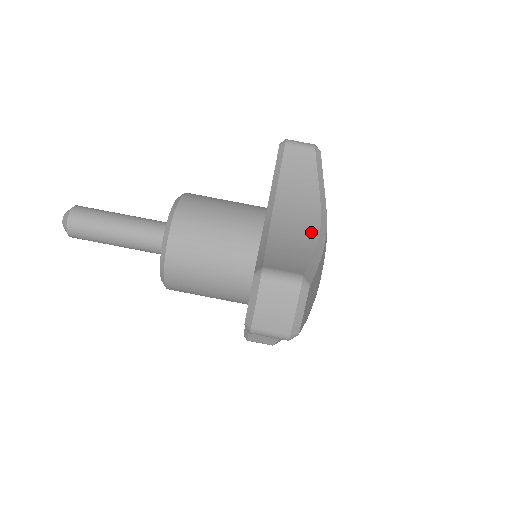
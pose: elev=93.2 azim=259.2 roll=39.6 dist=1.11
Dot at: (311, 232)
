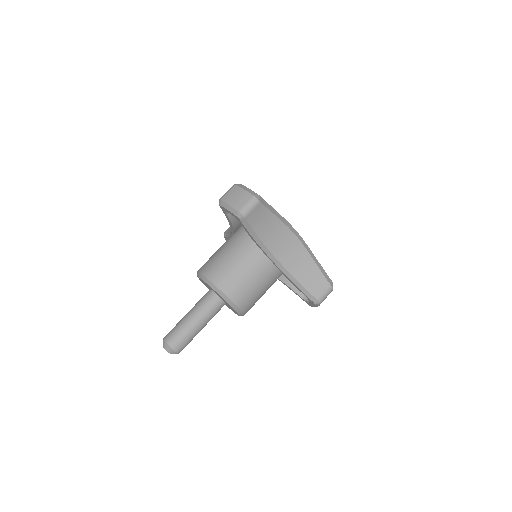
Dot at: occluded
